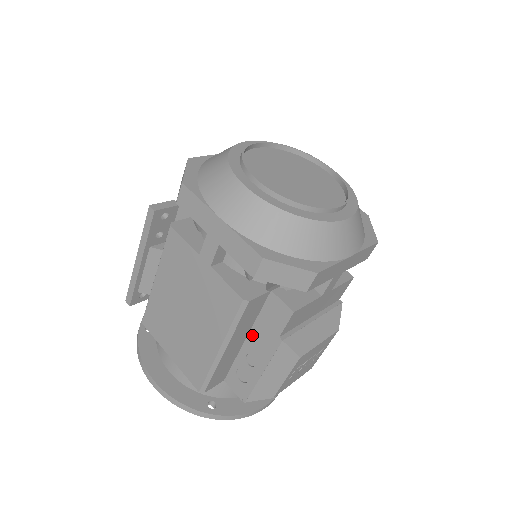
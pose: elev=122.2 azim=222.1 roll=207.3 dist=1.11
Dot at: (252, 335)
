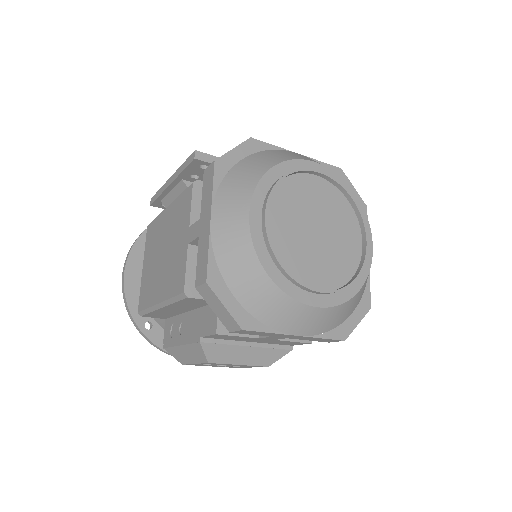
Dot at: (192, 314)
